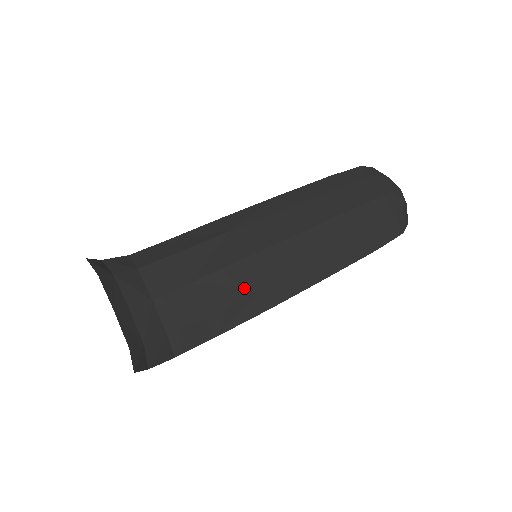
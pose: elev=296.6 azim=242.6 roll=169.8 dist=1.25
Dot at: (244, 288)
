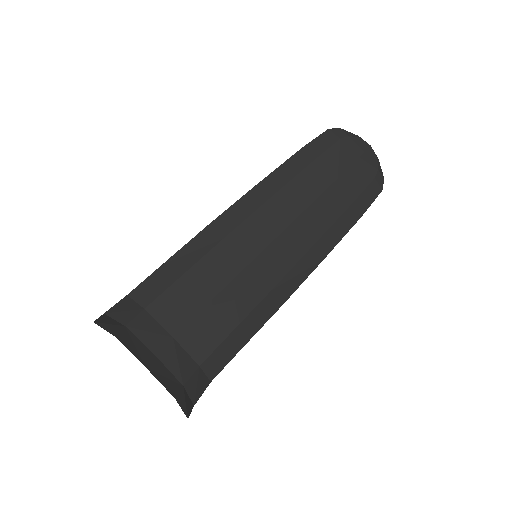
Dot at: (256, 294)
